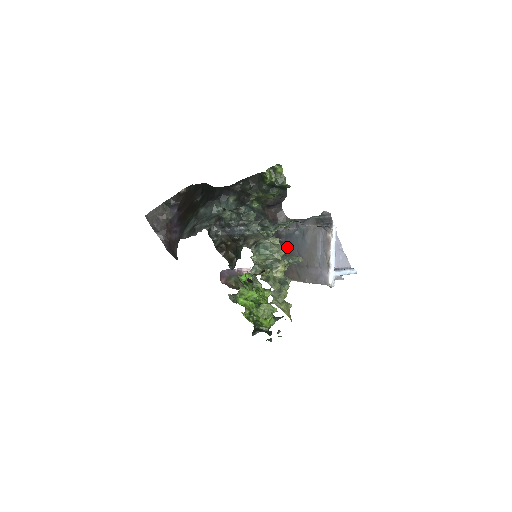
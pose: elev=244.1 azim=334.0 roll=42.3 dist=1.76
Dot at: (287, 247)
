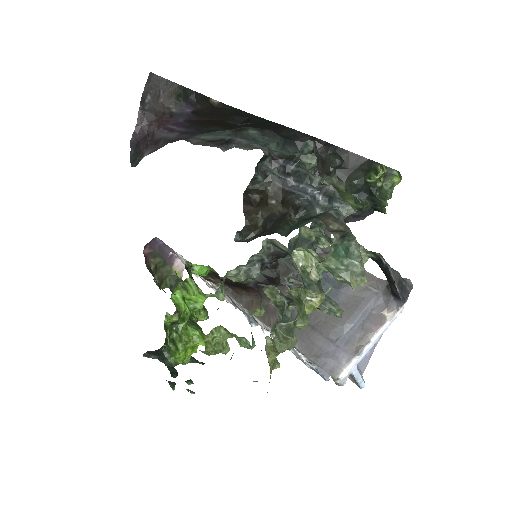
Dot at: occluded
